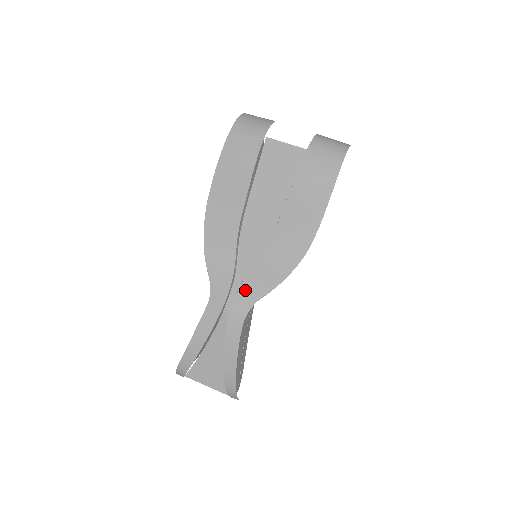
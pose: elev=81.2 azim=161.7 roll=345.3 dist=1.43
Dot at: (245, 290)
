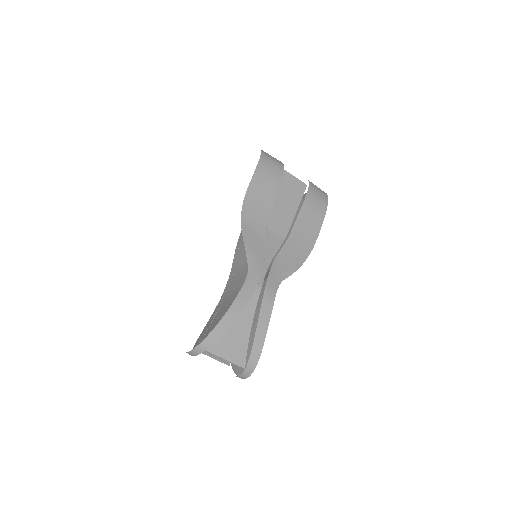
Dot at: (275, 270)
